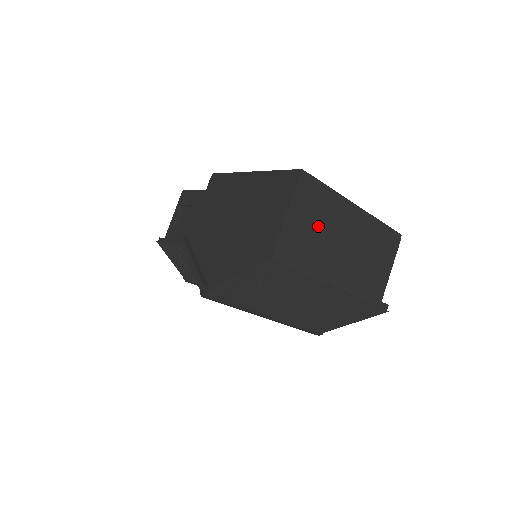
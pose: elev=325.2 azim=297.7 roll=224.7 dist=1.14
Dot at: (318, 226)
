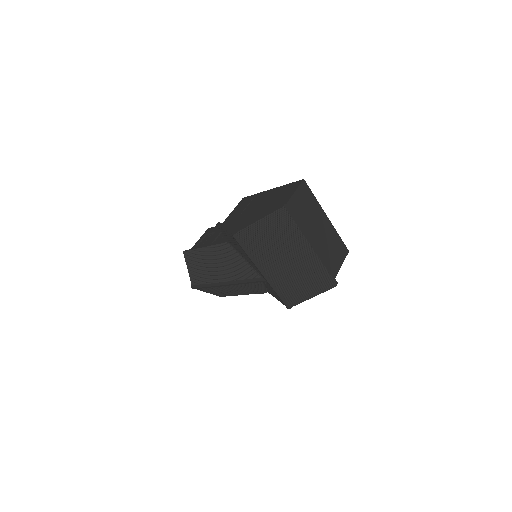
Dot at: (307, 211)
